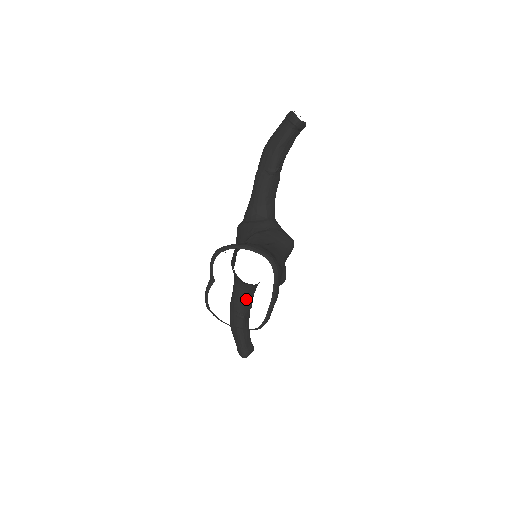
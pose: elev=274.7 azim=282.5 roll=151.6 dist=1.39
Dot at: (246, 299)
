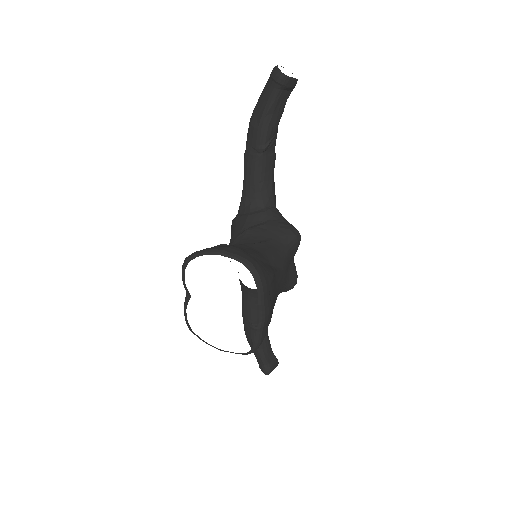
Dot at: (257, 307)
